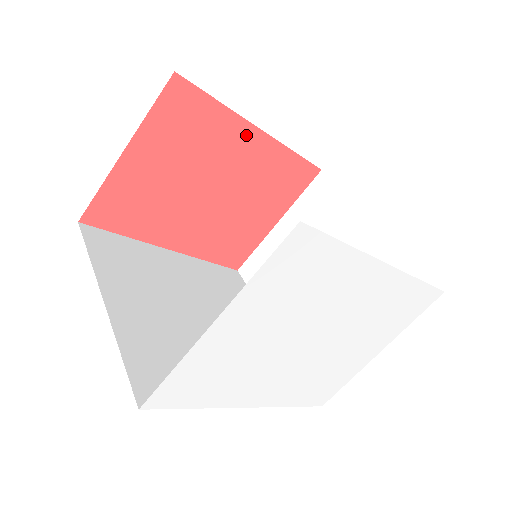
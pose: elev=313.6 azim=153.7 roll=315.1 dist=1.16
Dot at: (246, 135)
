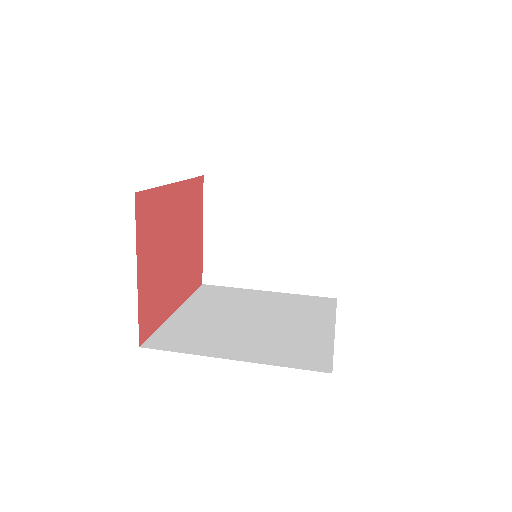
Dot at: (172, 194)
